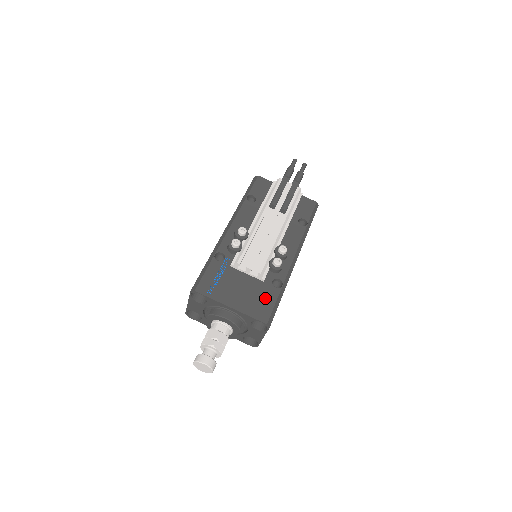
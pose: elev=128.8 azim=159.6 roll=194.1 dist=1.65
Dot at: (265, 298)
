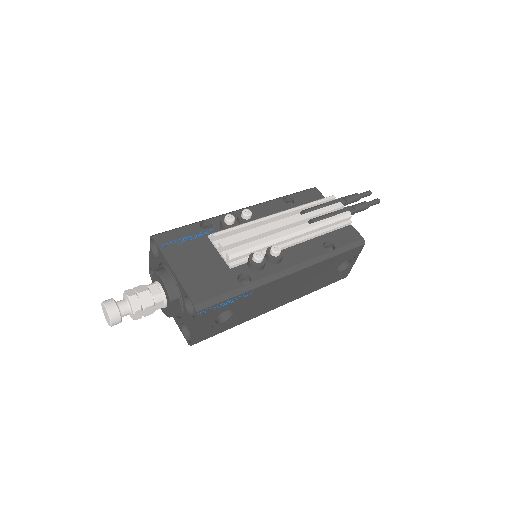
Dot at: (217, 283)
